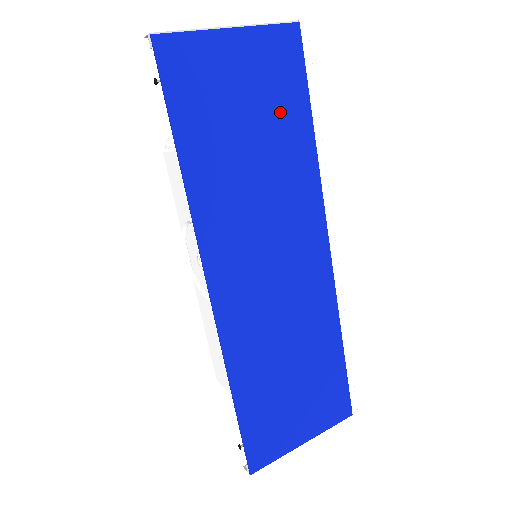
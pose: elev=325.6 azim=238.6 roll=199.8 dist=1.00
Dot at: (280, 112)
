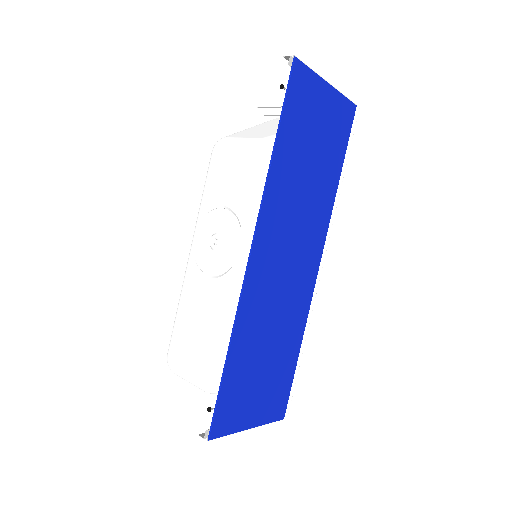
Dot at: (330, 153)
